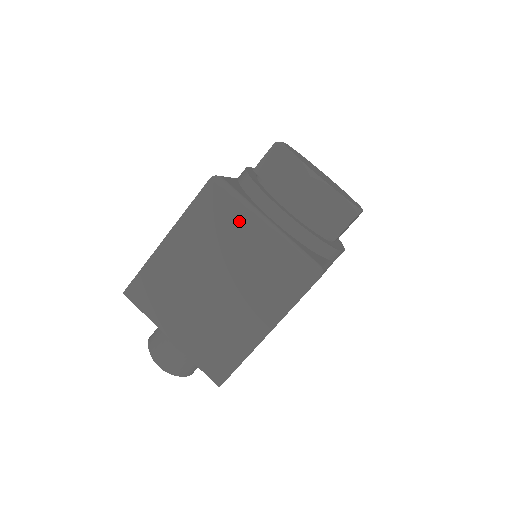
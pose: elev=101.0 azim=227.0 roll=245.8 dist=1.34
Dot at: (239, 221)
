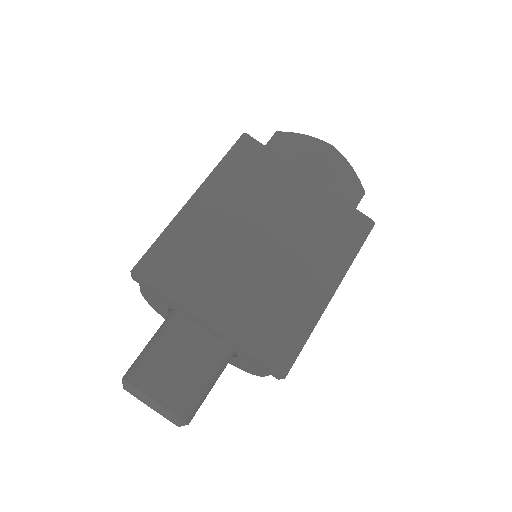
Dot at: (280, 175)
